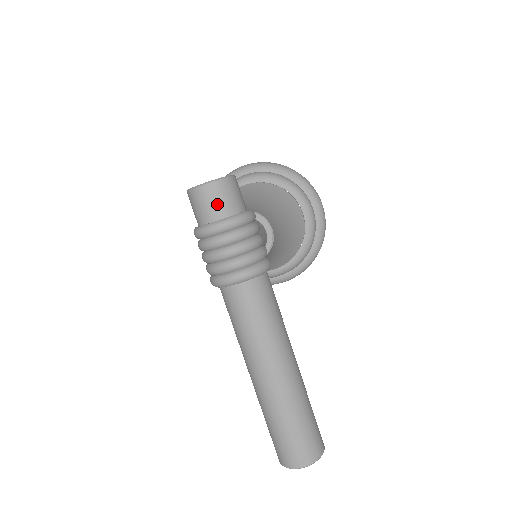
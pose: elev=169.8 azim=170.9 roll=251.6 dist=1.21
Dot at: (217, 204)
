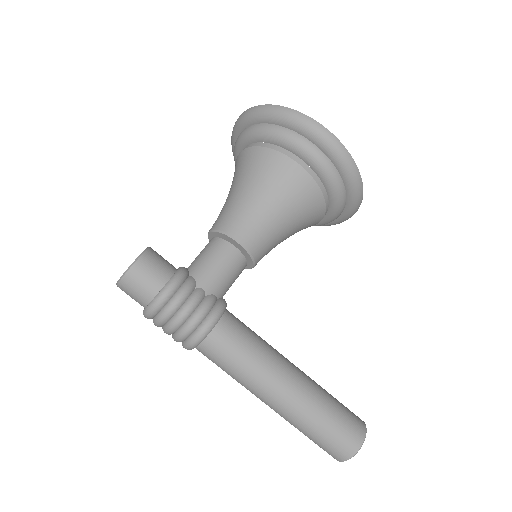
Dot at: (134, 297)
